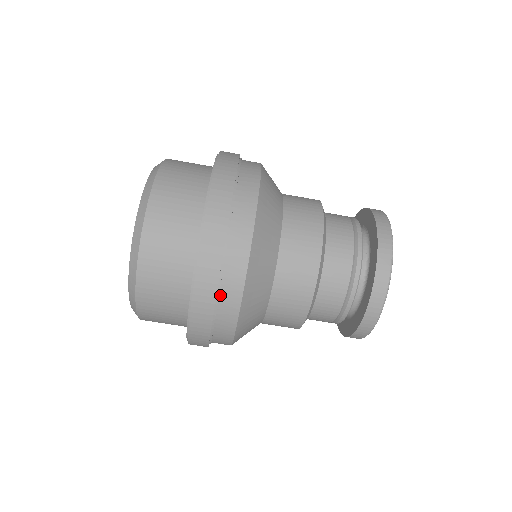
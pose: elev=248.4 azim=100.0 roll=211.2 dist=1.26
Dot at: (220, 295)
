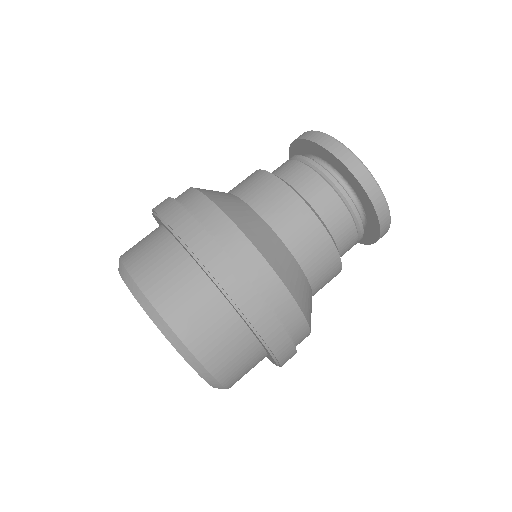
Dot at: (197, 217)
